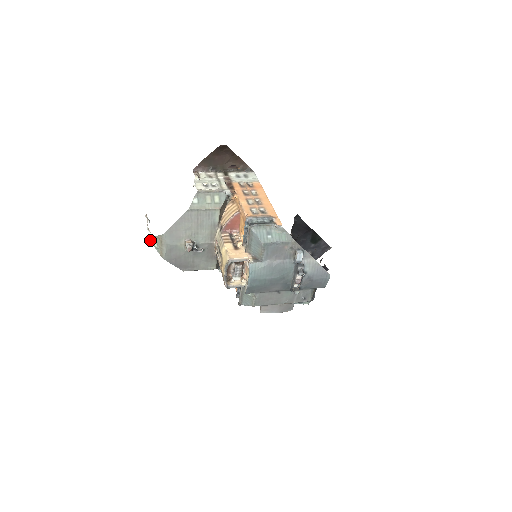
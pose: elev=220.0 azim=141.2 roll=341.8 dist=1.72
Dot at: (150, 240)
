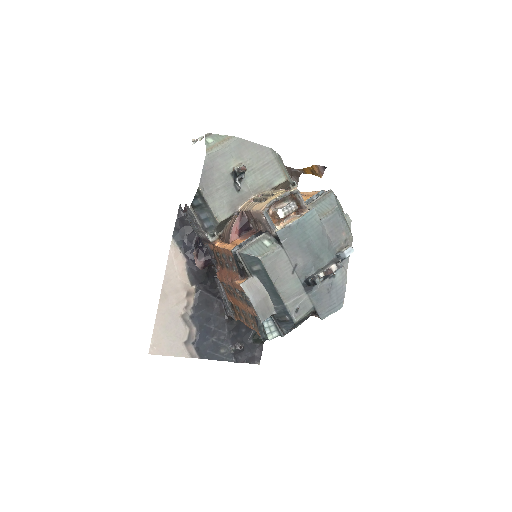
Dot at: (207, 136)
